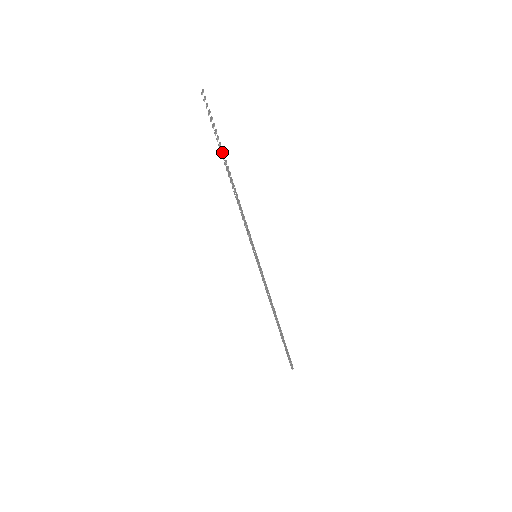
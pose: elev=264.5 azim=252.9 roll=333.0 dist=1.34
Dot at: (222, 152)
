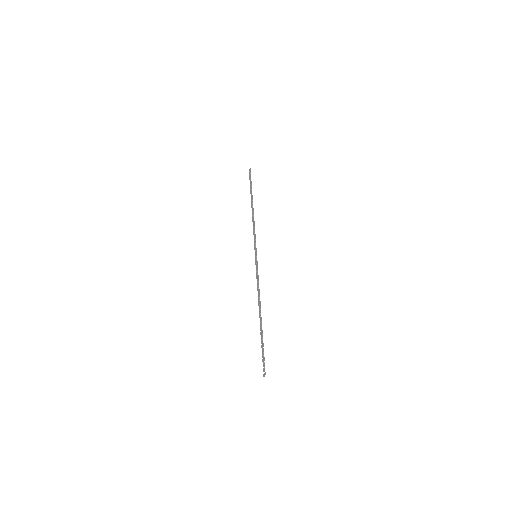
Dot at: occluded
